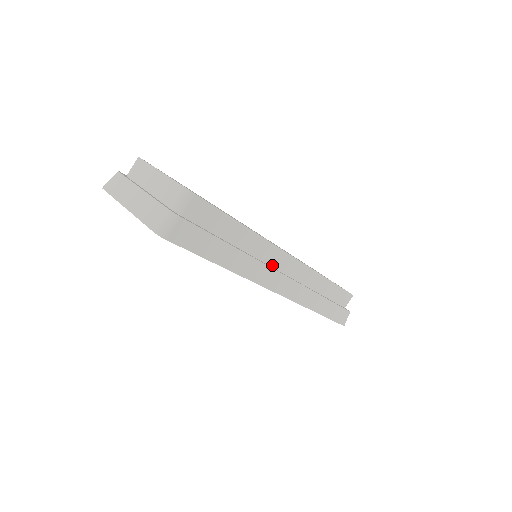
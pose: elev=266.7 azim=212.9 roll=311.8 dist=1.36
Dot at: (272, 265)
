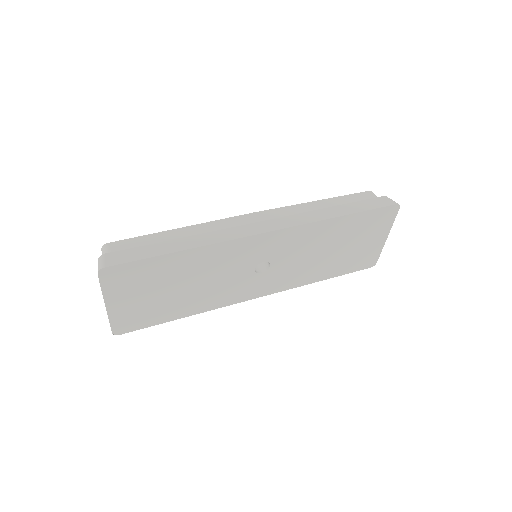
Dot at: occluded
